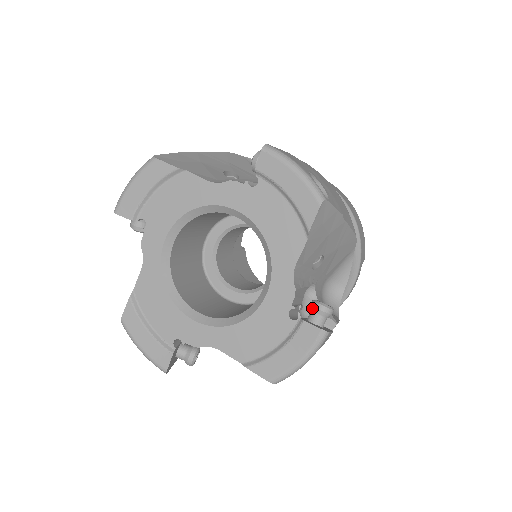
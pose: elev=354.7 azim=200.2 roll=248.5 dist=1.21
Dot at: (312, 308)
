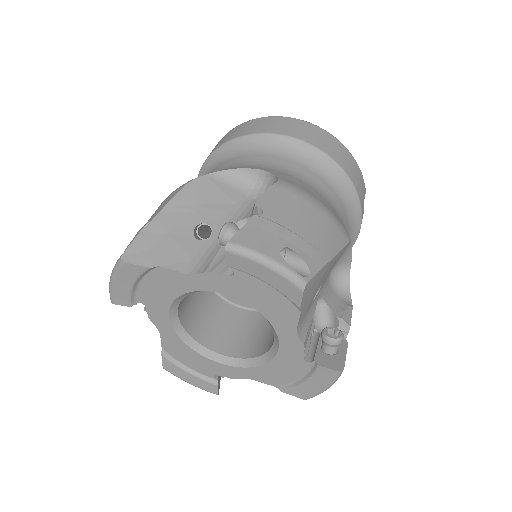
Dot at: (323, 342)
